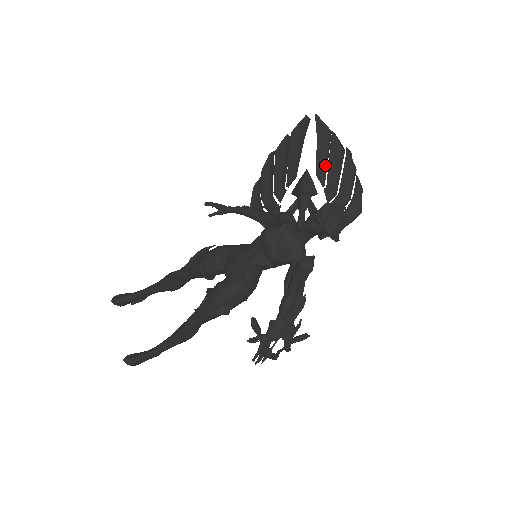
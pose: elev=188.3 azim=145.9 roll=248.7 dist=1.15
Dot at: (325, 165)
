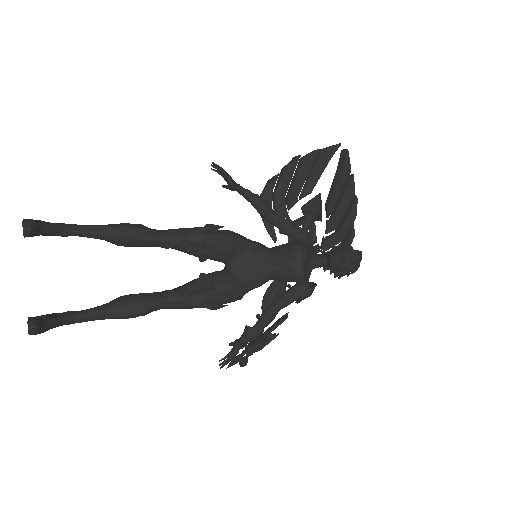
Dot at: (337, 200)
